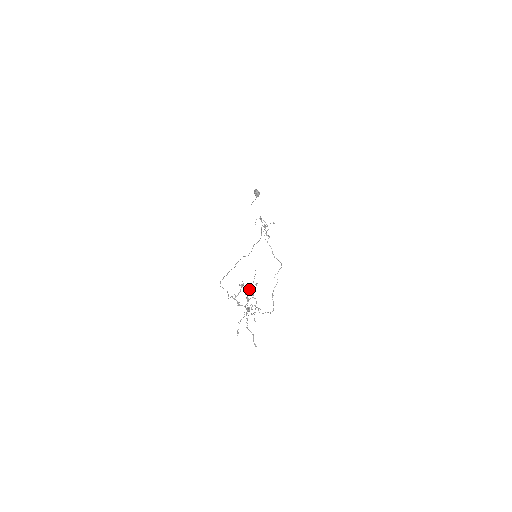
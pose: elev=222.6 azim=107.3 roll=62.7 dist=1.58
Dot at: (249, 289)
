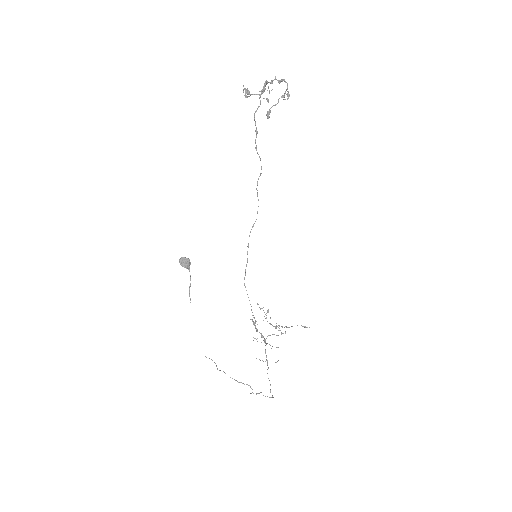
Dot at: occluded
